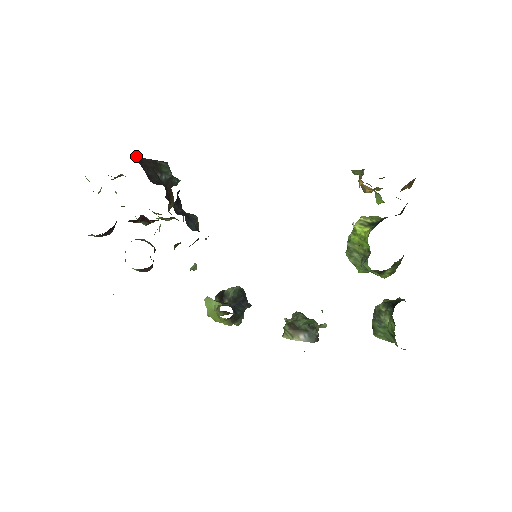
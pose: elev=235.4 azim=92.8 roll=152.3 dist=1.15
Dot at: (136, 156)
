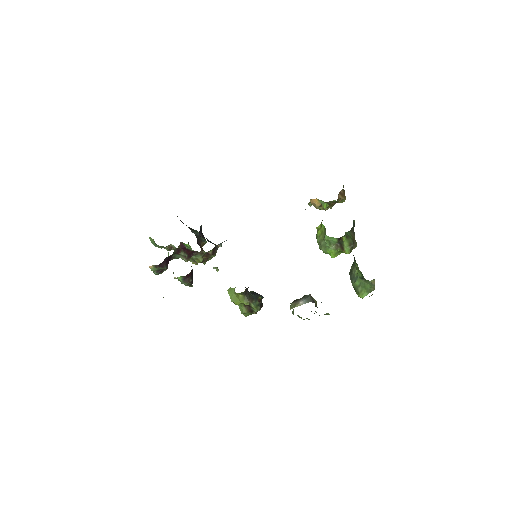
Dot at: occluded
